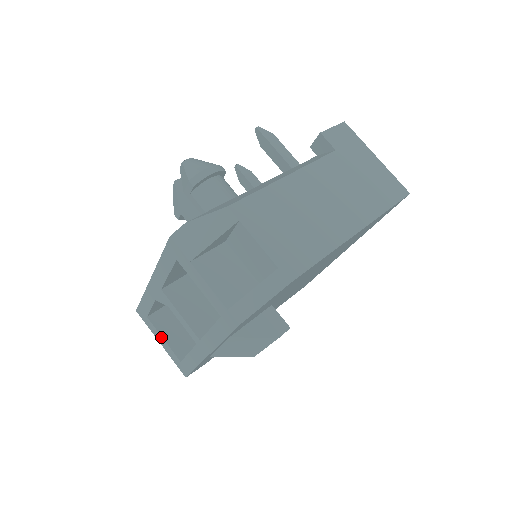
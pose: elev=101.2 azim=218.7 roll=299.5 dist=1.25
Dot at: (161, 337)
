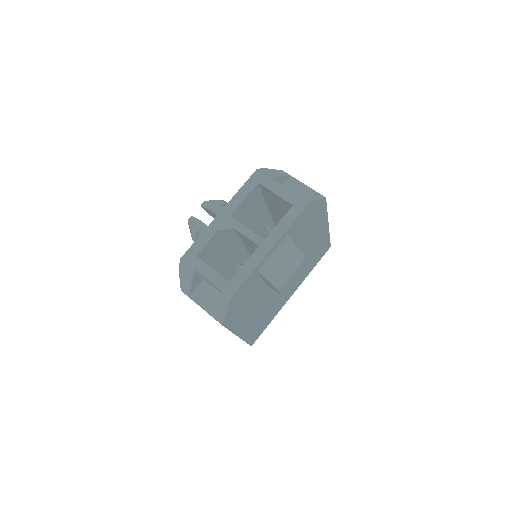
Dot at: (209, 268)
